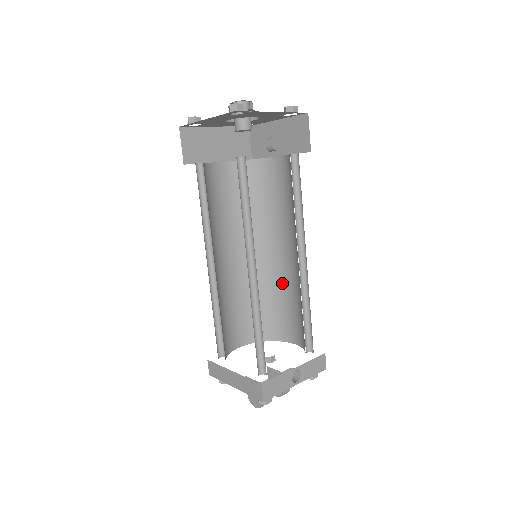
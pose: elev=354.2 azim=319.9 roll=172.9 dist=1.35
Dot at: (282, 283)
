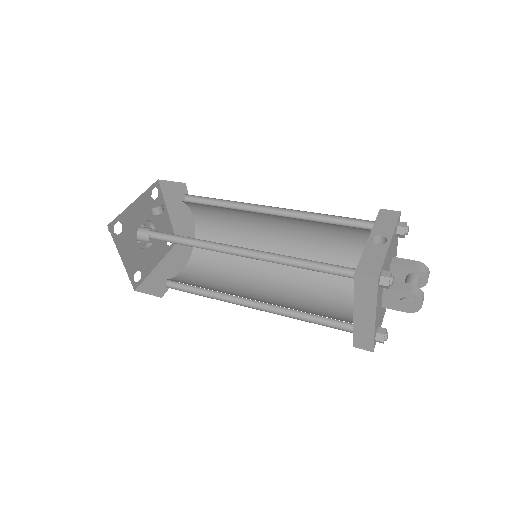
Dot at: (308, 245)
